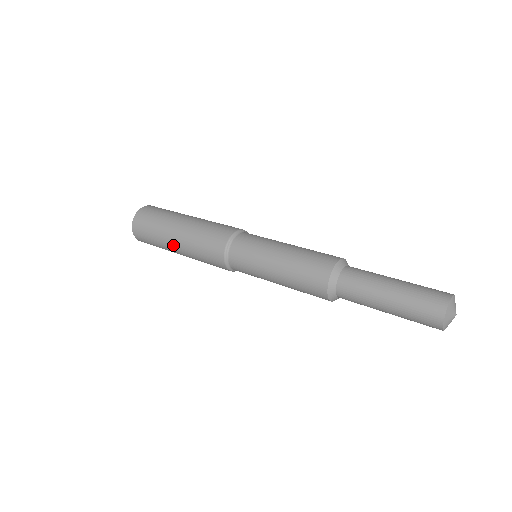
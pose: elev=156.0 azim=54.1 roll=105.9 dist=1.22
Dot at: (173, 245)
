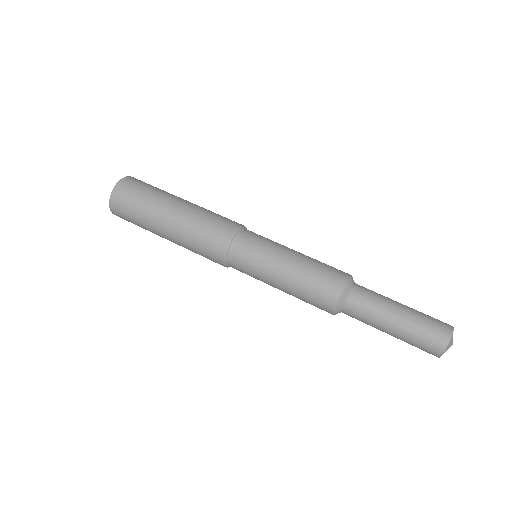
Dot at: (162, 233)
